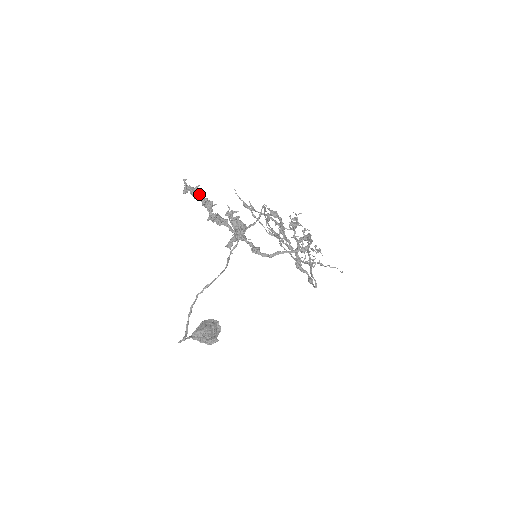
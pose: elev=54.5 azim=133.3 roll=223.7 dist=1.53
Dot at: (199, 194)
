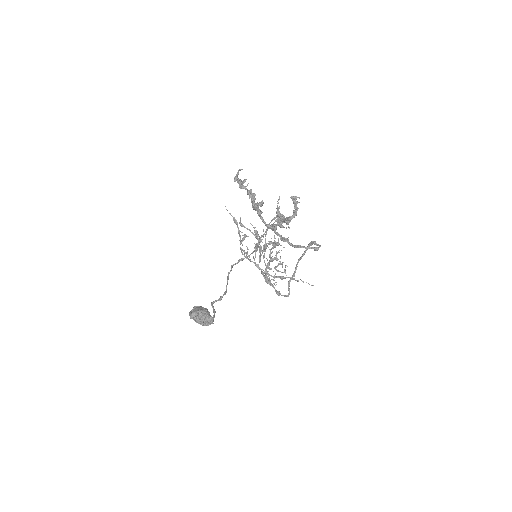
Dot at: (244, 186)
